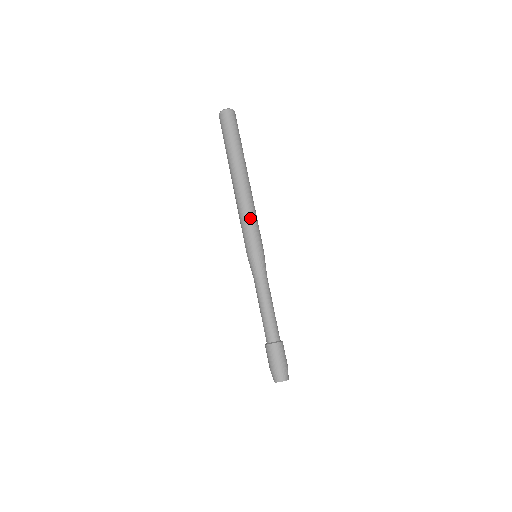
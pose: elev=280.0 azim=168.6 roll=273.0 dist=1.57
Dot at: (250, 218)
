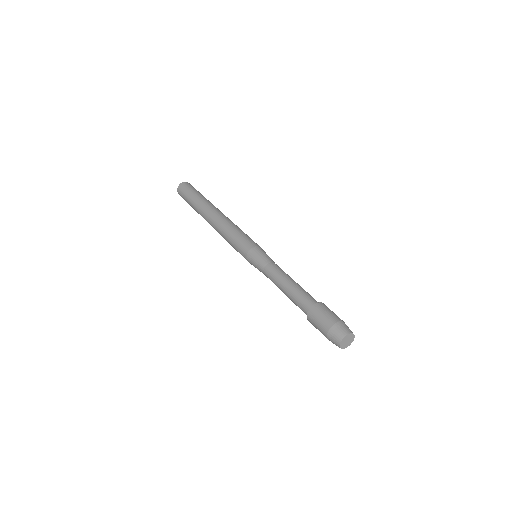
Dot at: (235, 229)
